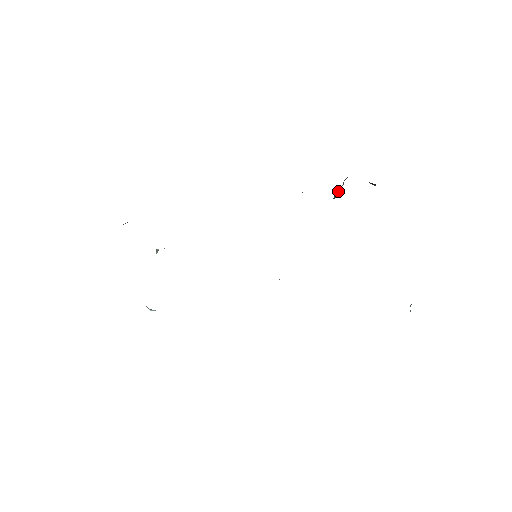
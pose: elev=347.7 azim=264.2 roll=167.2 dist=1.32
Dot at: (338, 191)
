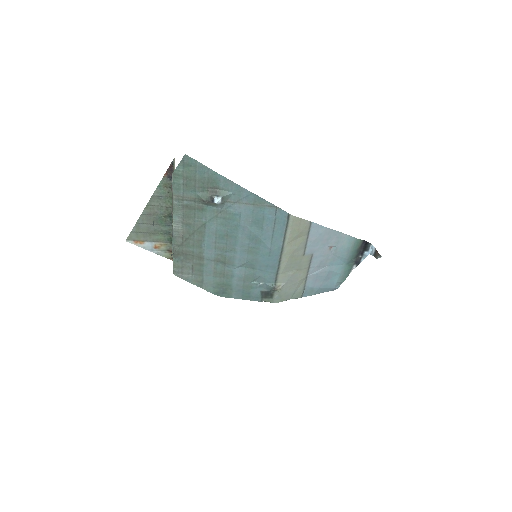
Dot at: occluded
